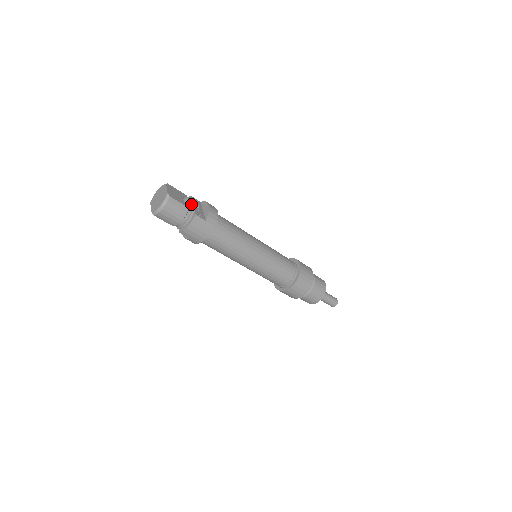
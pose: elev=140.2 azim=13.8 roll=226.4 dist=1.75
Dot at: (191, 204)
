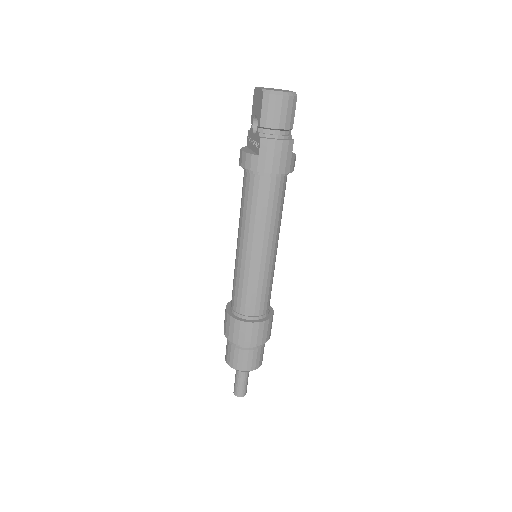
Dot at: occluded
